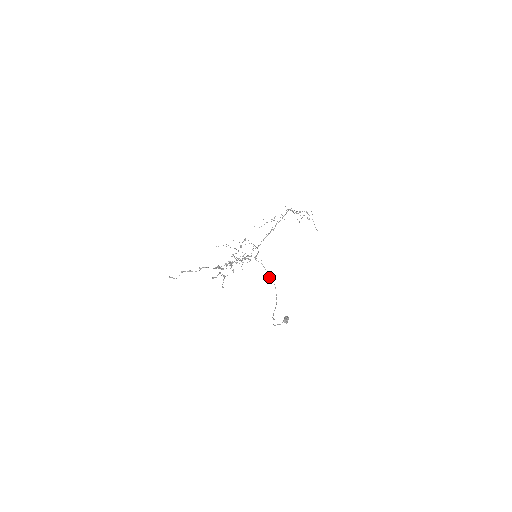
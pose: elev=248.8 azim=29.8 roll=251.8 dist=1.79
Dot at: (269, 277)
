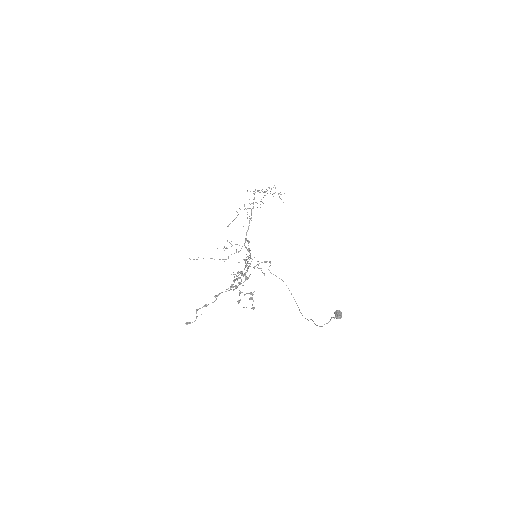
Dot at: occluded
